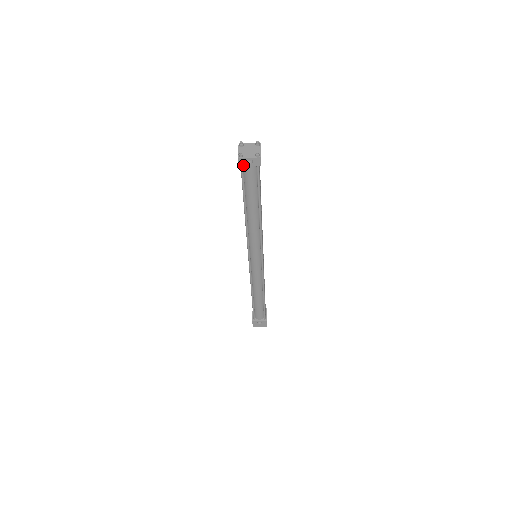
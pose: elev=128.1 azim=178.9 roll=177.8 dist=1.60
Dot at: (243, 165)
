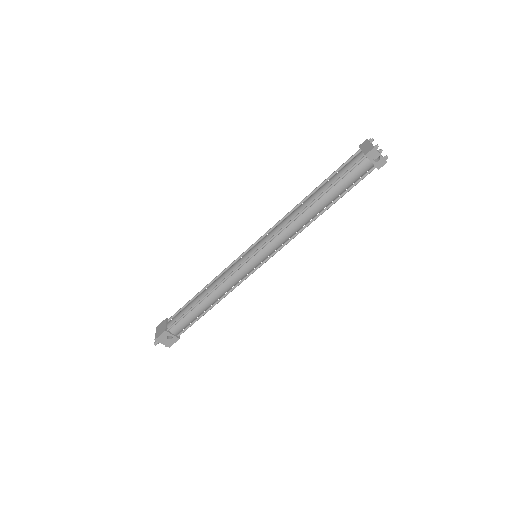
Dot at: (369, 157)
